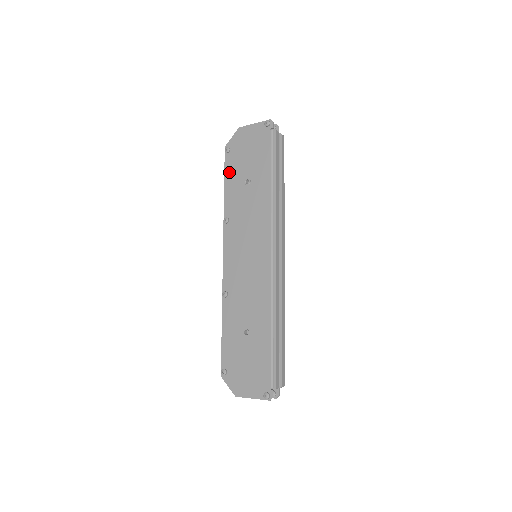
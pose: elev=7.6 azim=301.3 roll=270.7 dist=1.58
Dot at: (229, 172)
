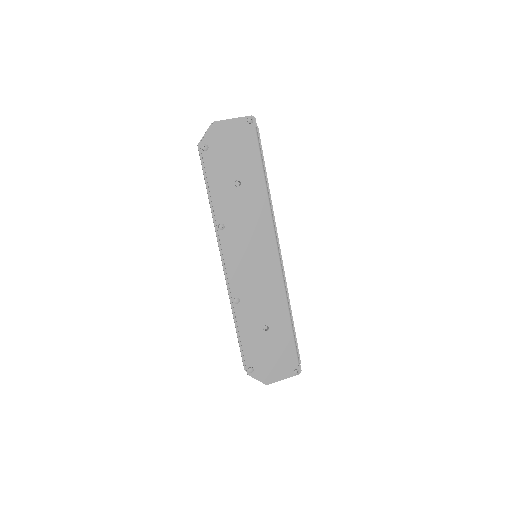
Dot at: (212, 173)
